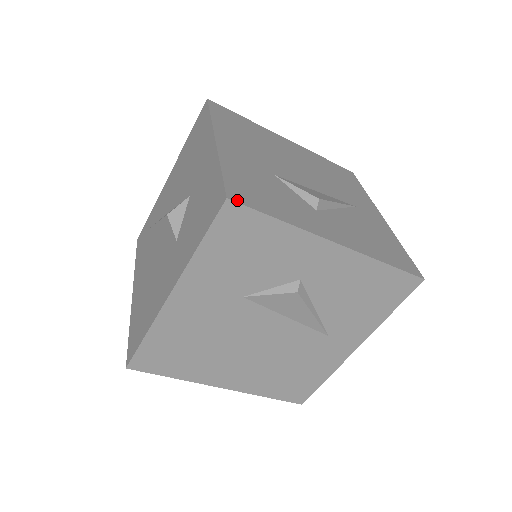
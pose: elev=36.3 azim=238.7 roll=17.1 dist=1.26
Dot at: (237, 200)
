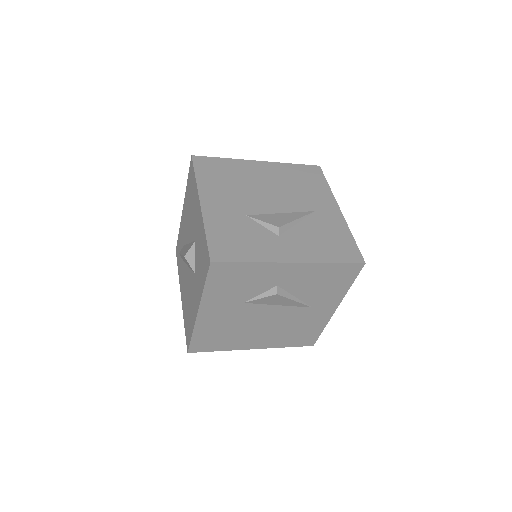
Dot at: (218, 260)
